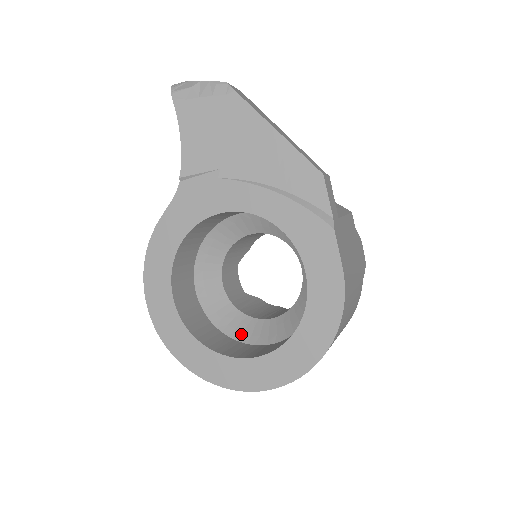
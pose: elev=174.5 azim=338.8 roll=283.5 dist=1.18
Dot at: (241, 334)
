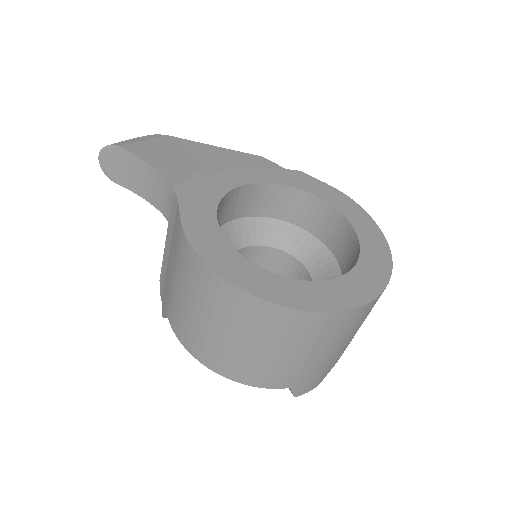
Dot at: occluded
